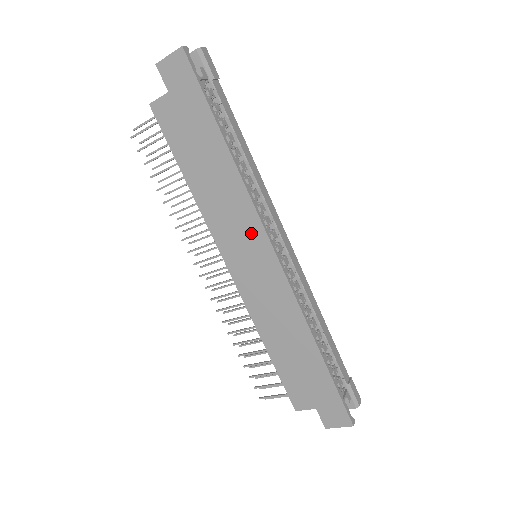
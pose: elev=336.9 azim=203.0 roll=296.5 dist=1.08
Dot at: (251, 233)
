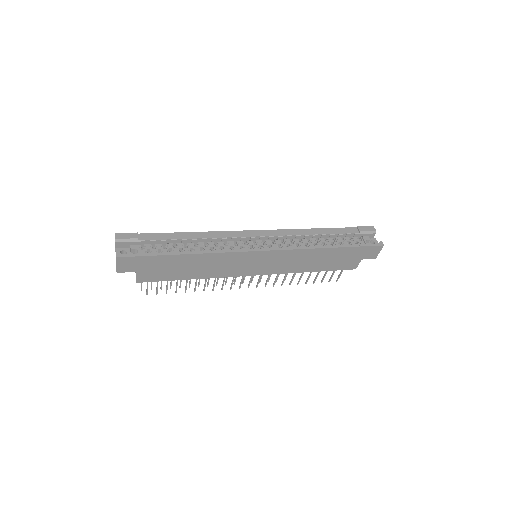
Dot at: (243, 259)
